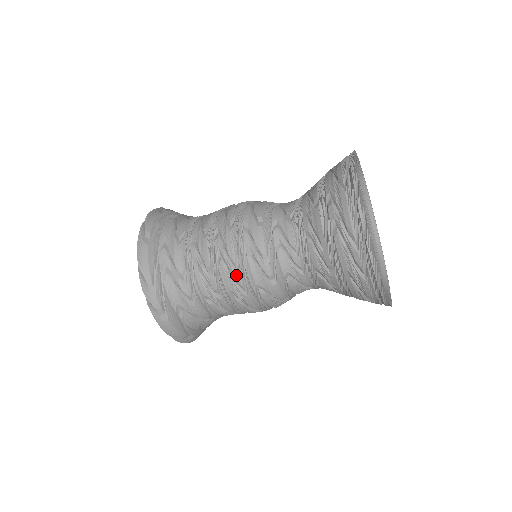
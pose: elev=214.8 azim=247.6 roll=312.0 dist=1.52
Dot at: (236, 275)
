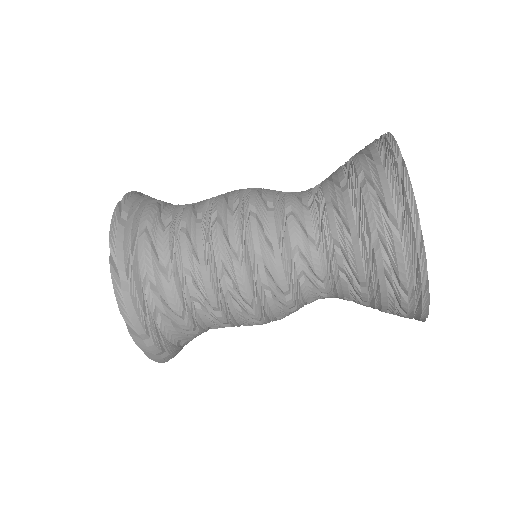
Dot at: (252, 314)
